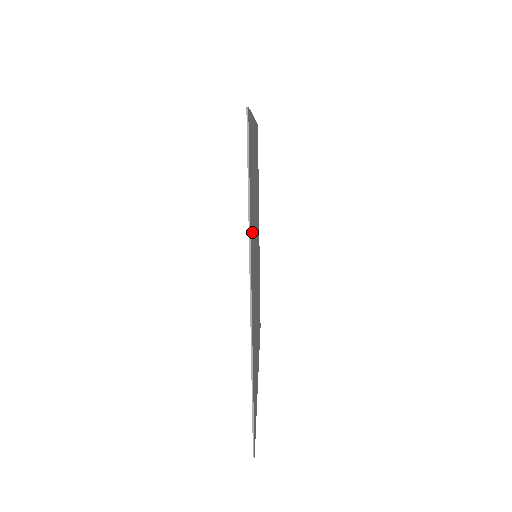
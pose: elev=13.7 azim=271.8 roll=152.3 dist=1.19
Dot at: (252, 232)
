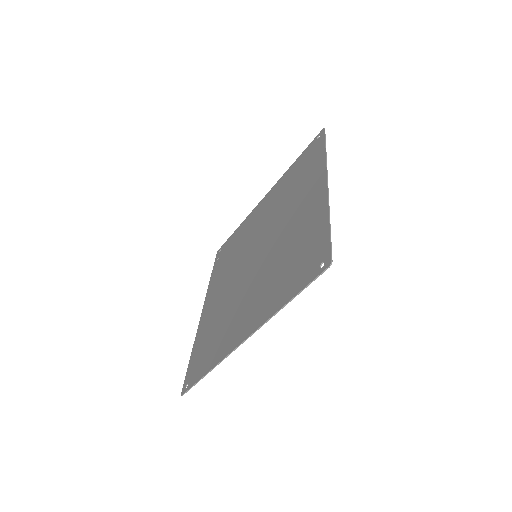
Dot at: (306, 183)
